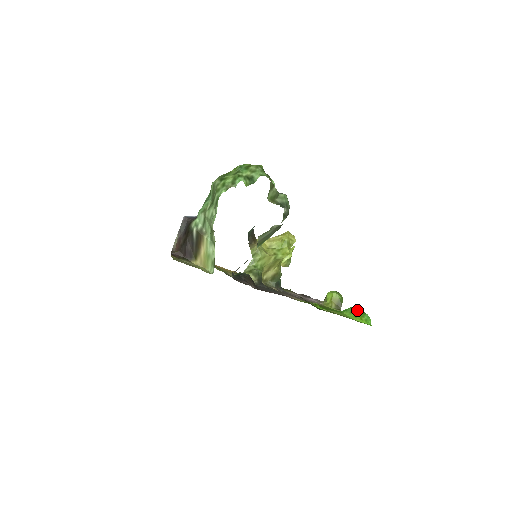
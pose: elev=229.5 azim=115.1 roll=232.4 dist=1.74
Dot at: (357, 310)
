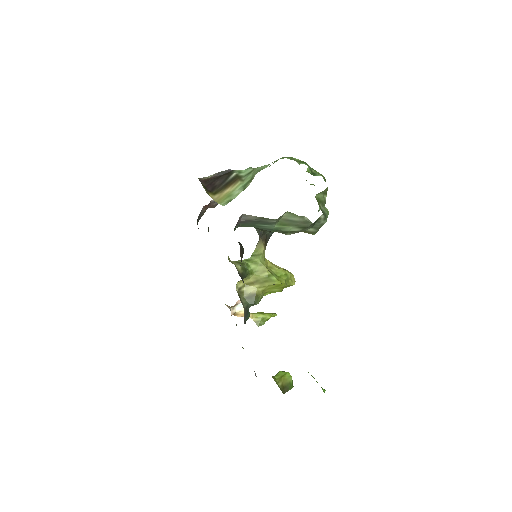
Dot at: occluded
